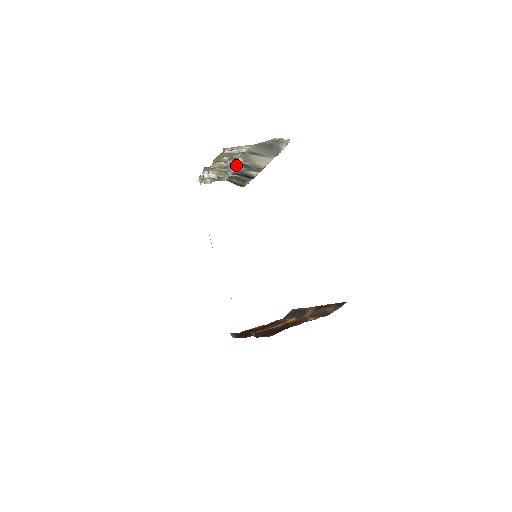
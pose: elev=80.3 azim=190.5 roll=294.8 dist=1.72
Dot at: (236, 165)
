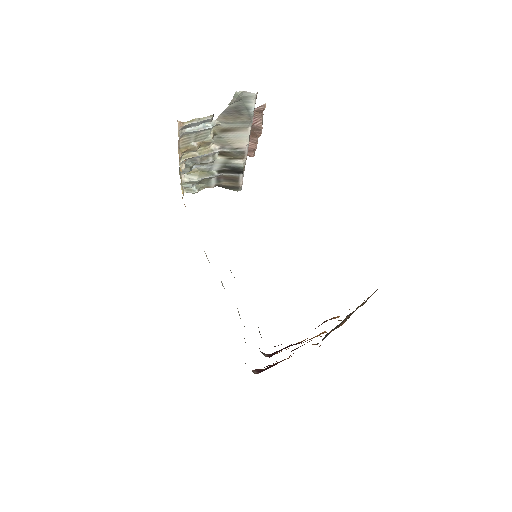
Dot at: (214, 155)
